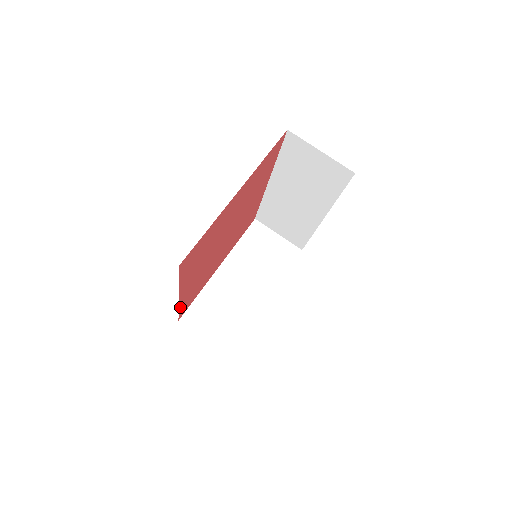
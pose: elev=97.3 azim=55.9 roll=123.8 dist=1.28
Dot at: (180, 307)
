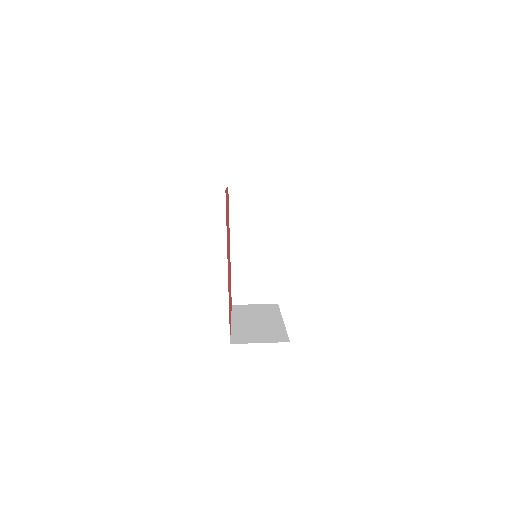
Dot at: occluded
